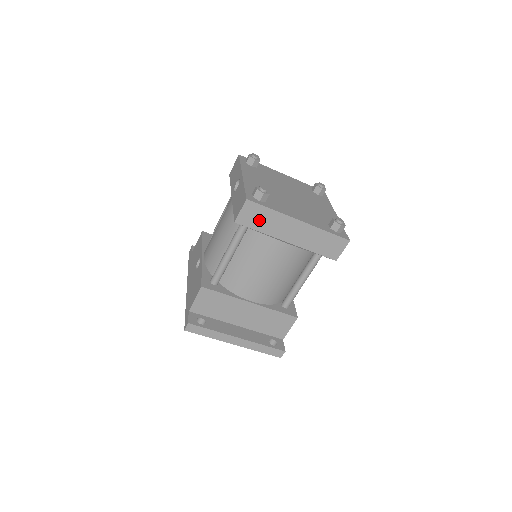
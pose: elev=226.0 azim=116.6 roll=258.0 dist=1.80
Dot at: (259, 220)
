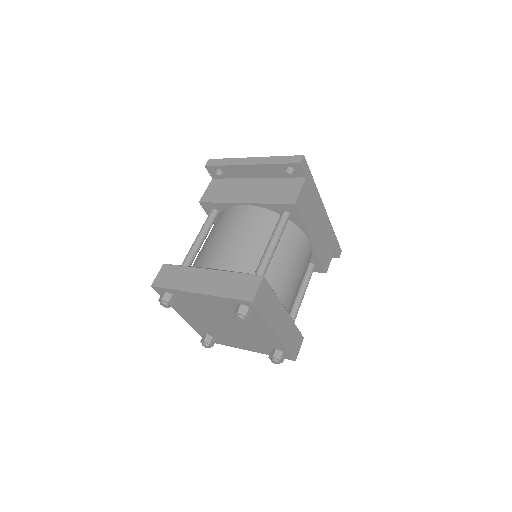
Dot at: occluded
